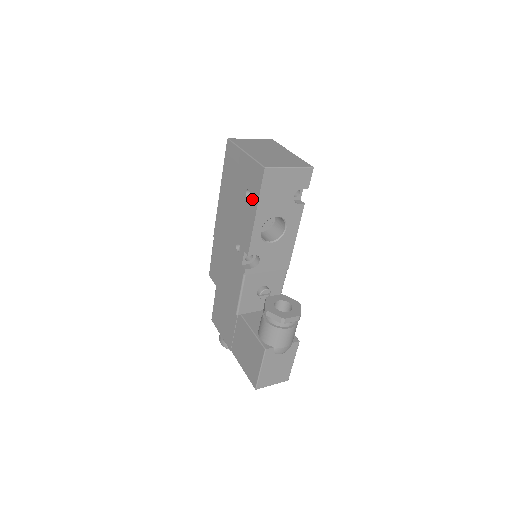
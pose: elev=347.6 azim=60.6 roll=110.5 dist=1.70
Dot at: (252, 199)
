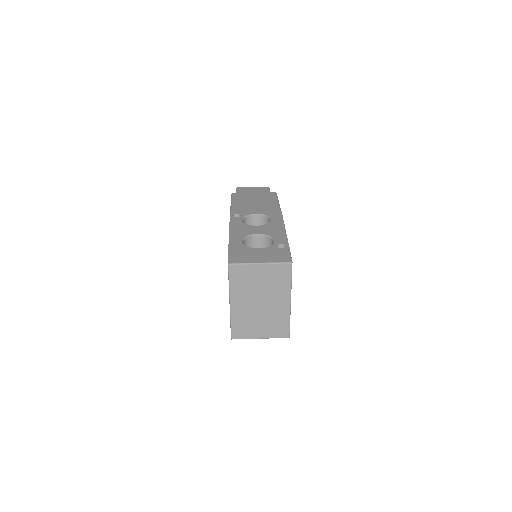
Dot at: occluded
